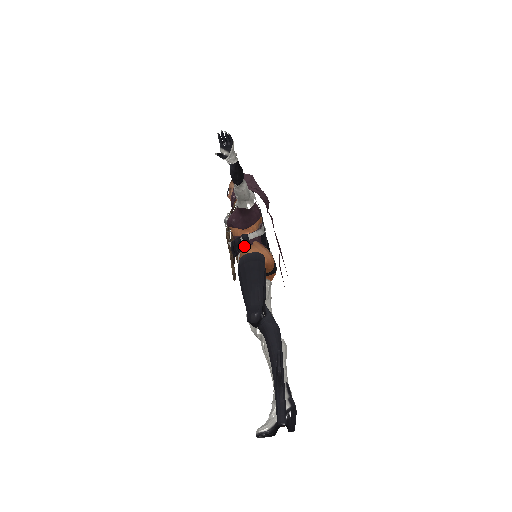
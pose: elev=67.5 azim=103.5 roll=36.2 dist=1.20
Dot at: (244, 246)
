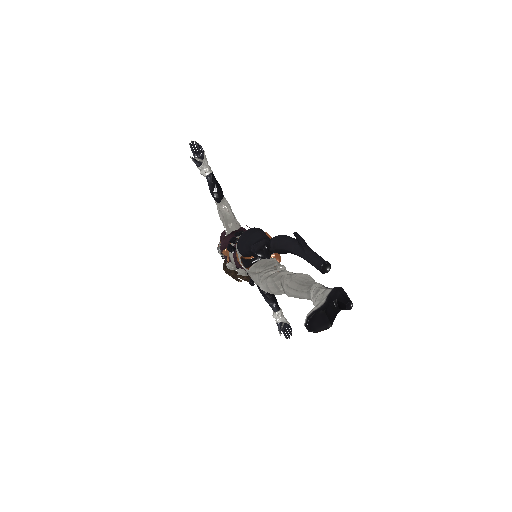
Dot at: occluded
